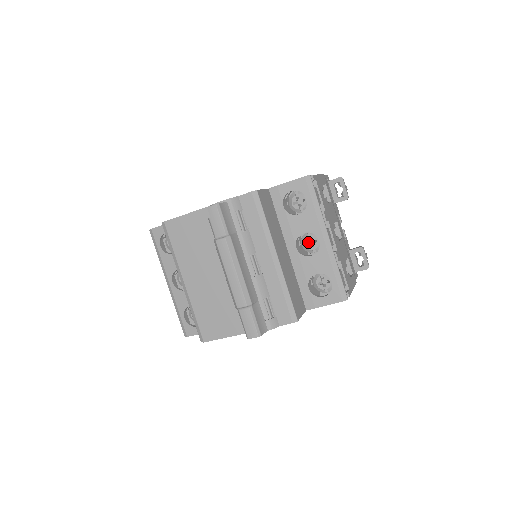
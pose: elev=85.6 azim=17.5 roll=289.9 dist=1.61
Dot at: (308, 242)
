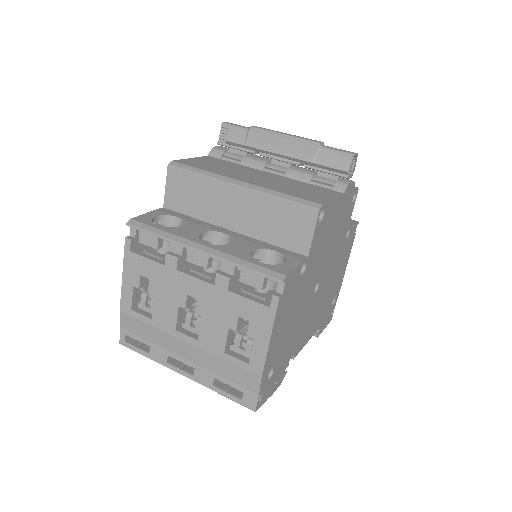
Dot at: occluded
